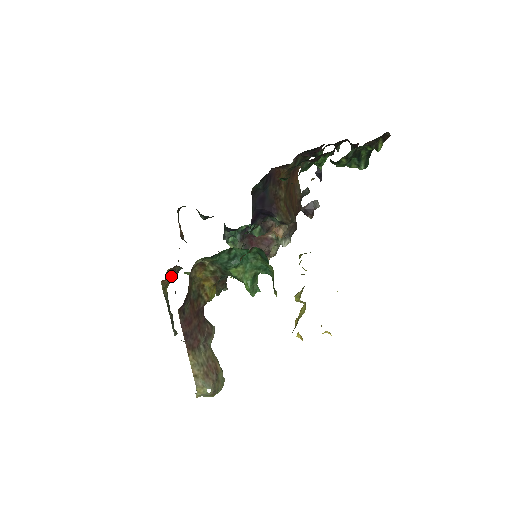
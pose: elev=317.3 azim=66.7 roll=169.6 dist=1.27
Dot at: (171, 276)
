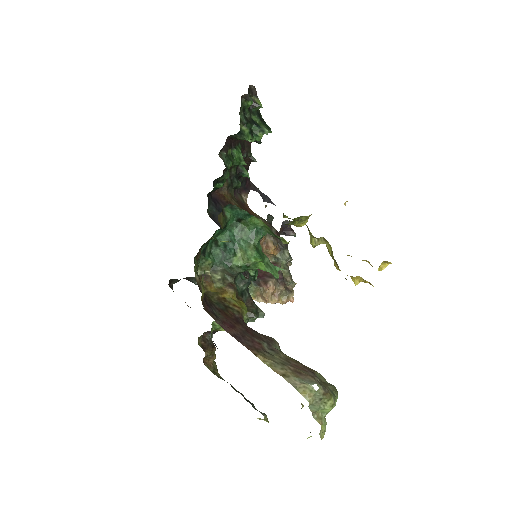
Dot at: (207, 348)
